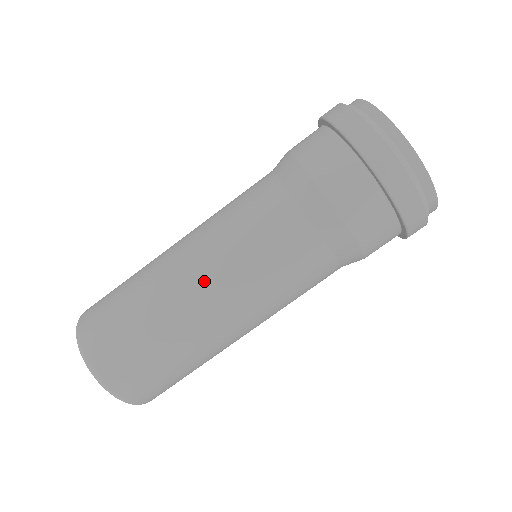
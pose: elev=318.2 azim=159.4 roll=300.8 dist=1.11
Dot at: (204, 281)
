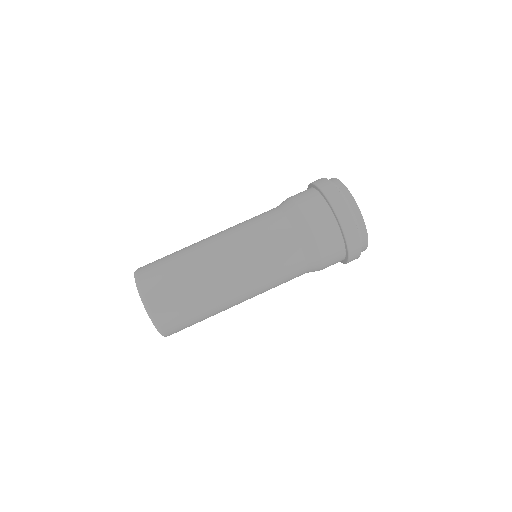
Dot at: (235, 275)
